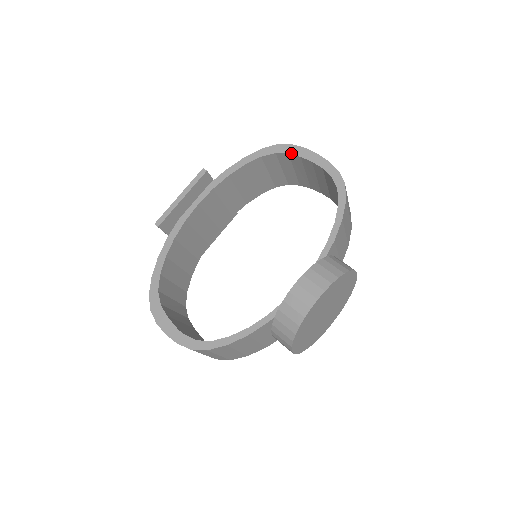
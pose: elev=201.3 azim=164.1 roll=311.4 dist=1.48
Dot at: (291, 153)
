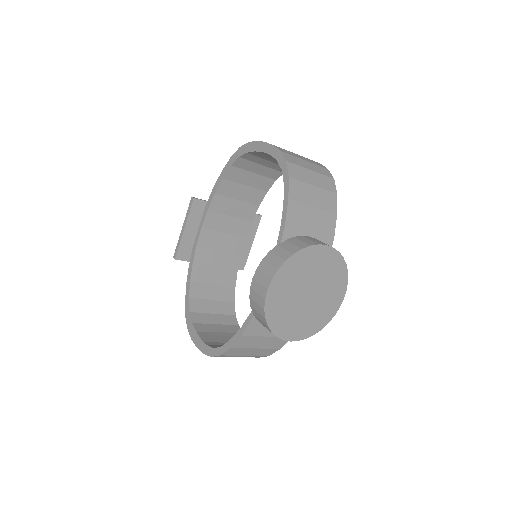
Dot at: (248, 151)
